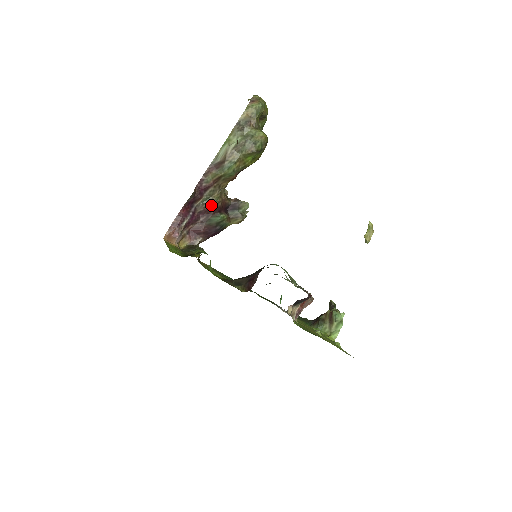
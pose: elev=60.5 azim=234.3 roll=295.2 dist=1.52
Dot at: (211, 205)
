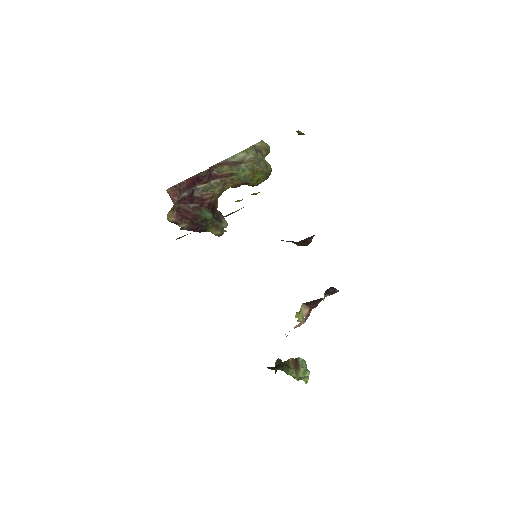
Dot at: (209, 196)
